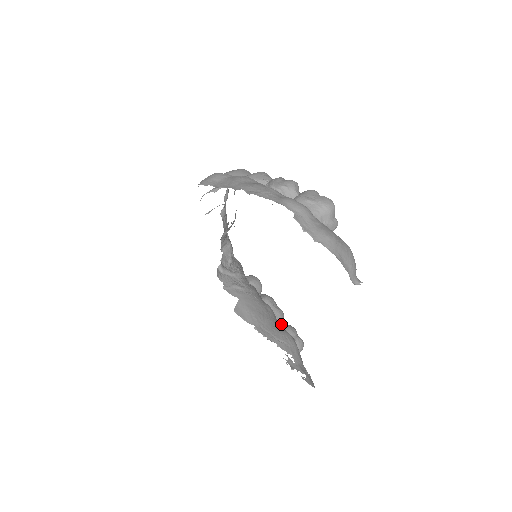
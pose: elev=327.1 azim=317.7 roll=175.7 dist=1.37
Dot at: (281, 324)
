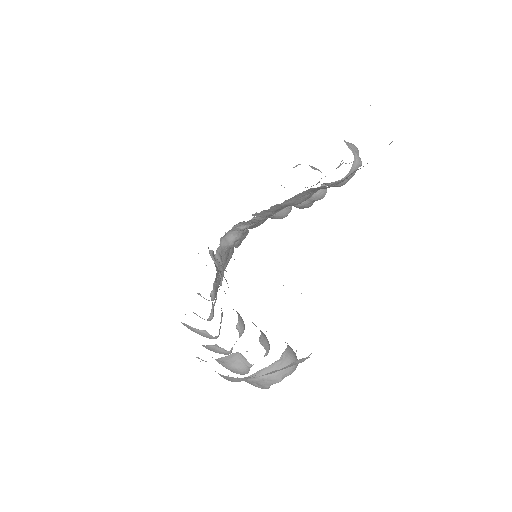
Dot at: (266, 344)
